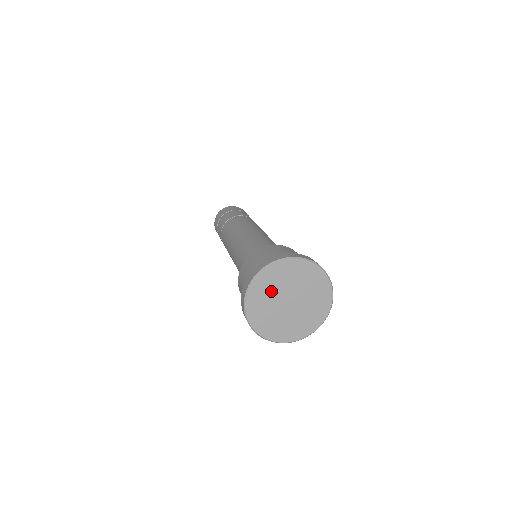
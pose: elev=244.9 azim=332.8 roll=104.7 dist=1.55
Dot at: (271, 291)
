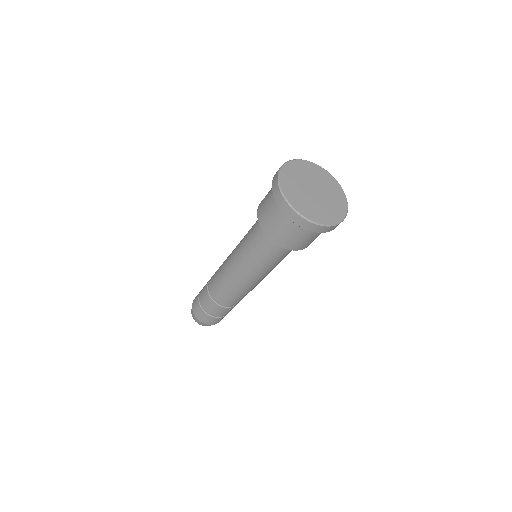
Dot at: (297, 189)
